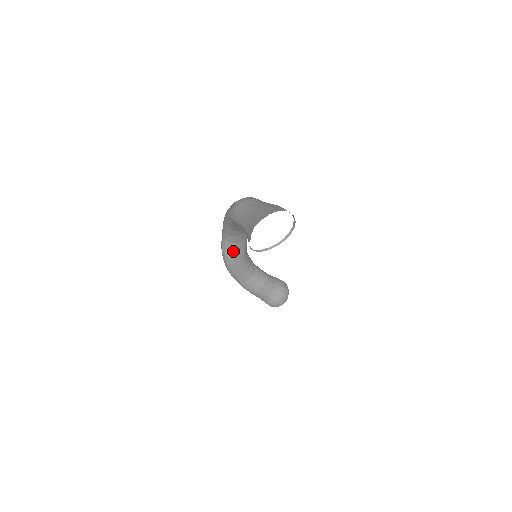
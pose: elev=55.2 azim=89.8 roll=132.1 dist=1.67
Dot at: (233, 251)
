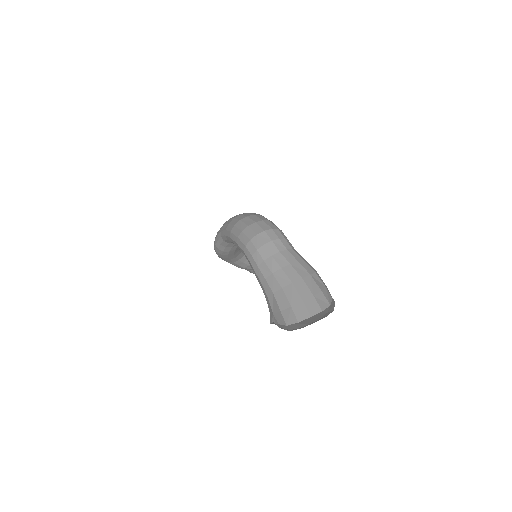
Dot at: (229, 247)
